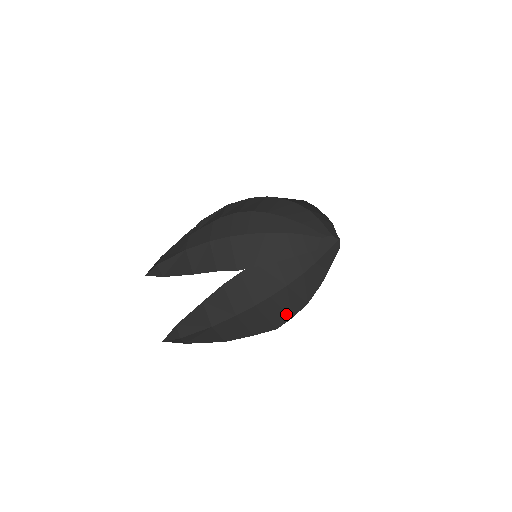
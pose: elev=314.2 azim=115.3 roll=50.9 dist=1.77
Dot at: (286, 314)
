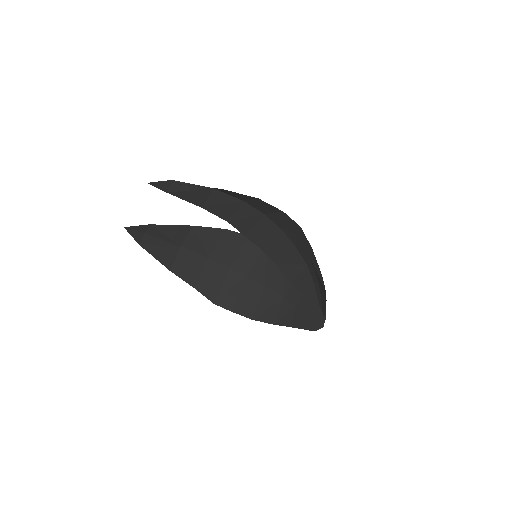
Dot at: (234, 304)
